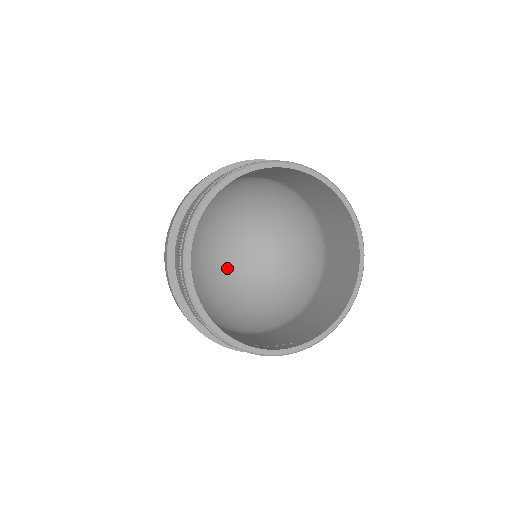
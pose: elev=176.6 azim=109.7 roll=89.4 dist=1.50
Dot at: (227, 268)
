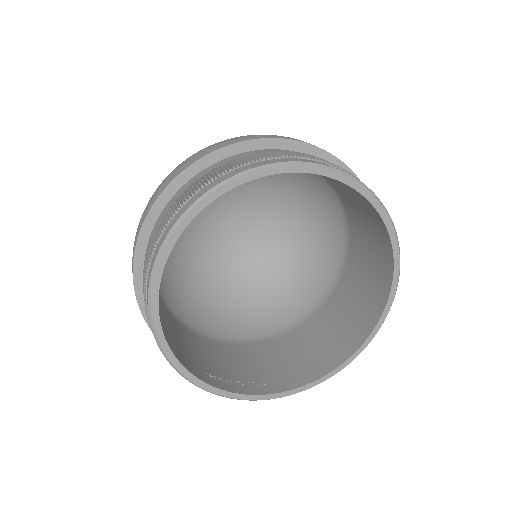
Dot at: (217, 241)
